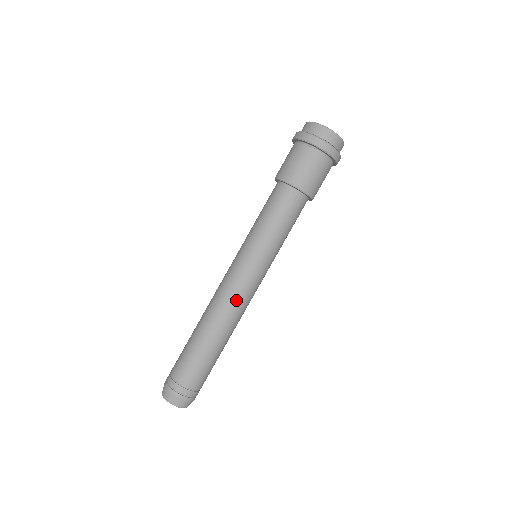
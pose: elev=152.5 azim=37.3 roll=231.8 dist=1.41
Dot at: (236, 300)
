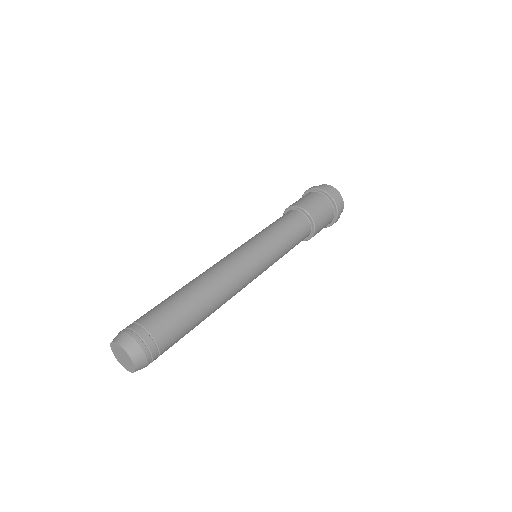
Dot at: (227, 266)
